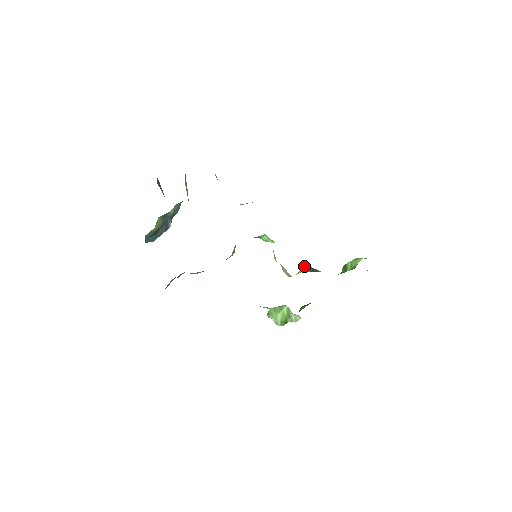
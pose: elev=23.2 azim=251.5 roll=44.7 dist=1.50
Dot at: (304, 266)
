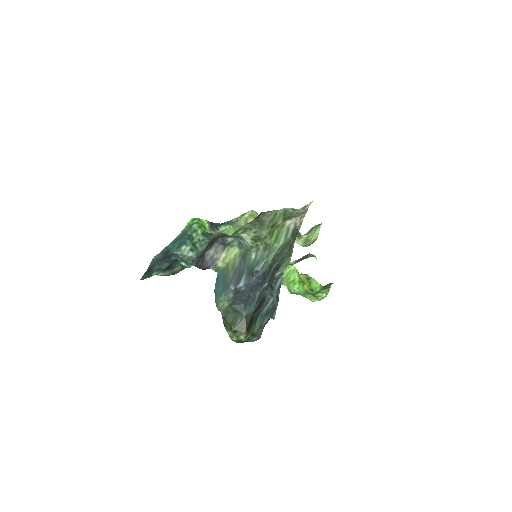
Dot at: occluded
